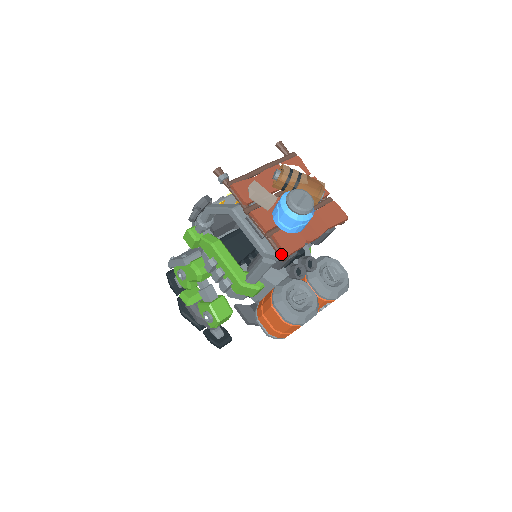
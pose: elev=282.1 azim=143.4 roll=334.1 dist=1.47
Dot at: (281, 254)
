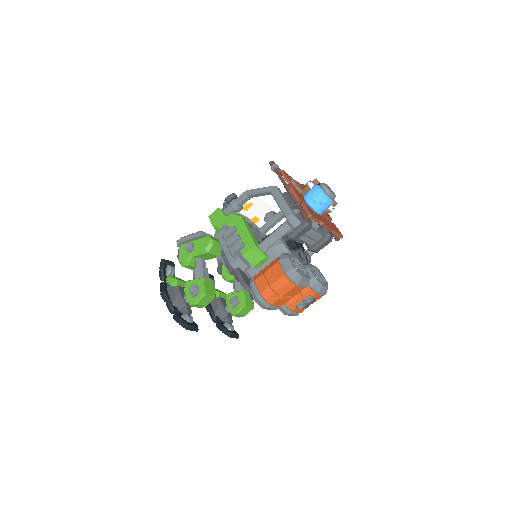
Dot at: (306, 215)
